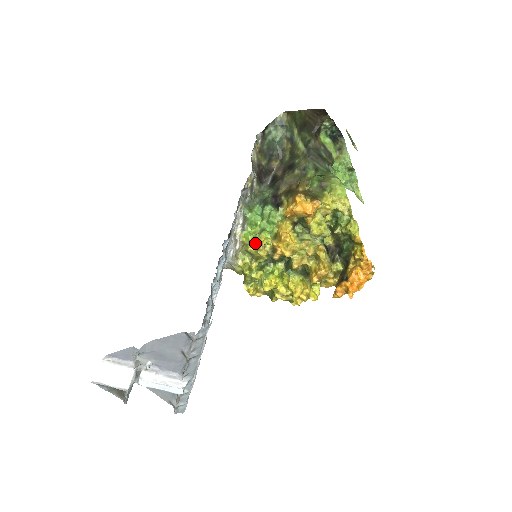
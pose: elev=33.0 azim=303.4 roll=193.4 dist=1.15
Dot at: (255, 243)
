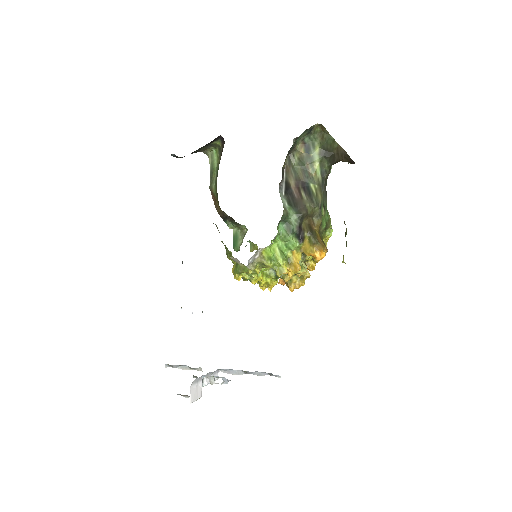
Dot at: (275, 263)
